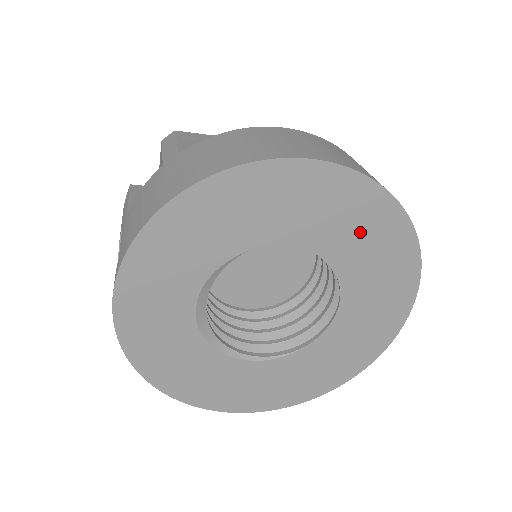
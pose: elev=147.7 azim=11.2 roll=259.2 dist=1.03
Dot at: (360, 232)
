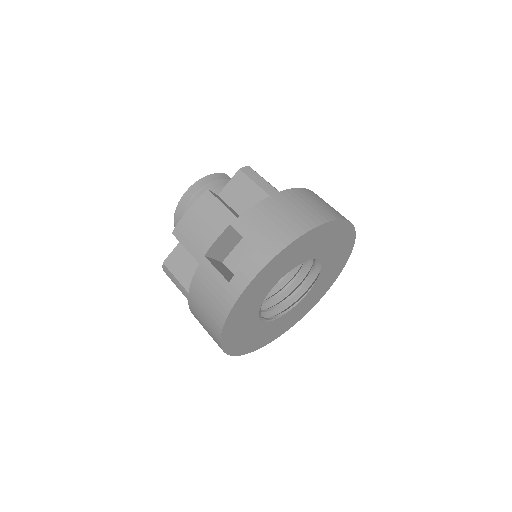
Dot at: (337, 259)
